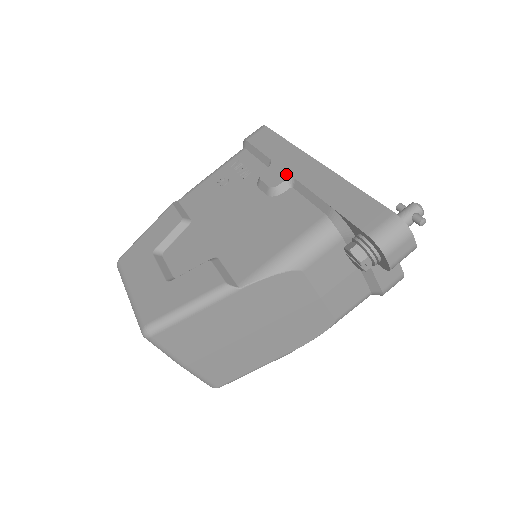
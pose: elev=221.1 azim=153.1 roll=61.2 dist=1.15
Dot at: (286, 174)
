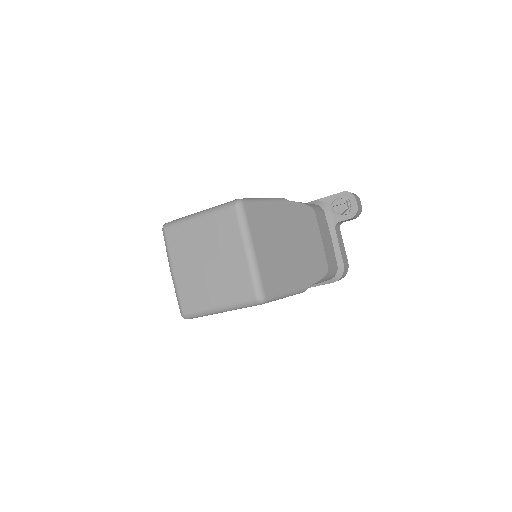
Dot at: occluded
